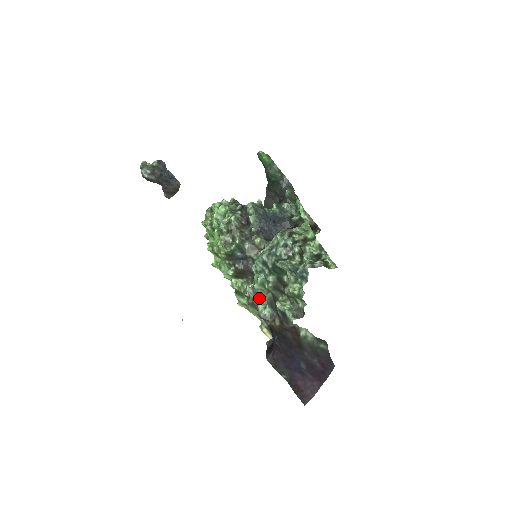
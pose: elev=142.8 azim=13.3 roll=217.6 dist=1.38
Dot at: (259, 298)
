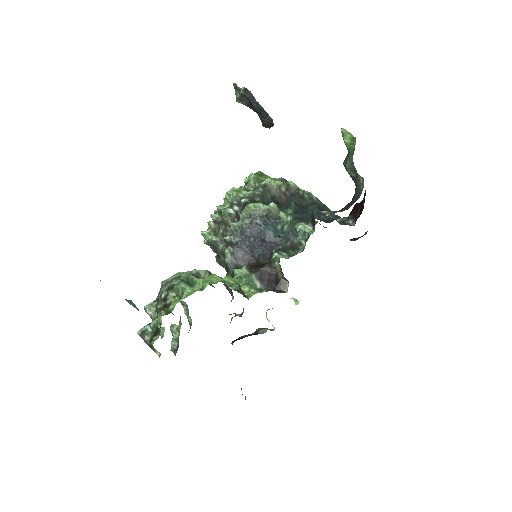
Dot at: (185, 305)
